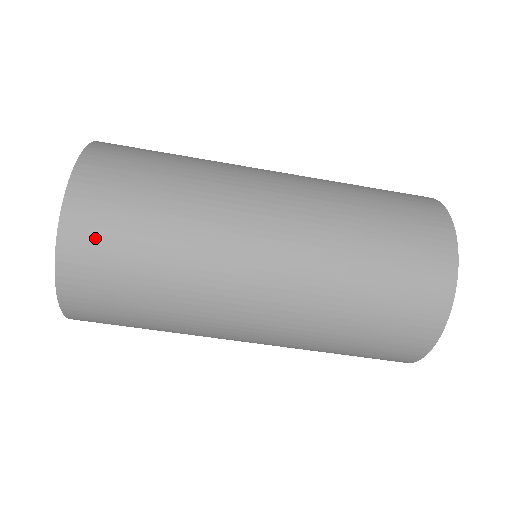
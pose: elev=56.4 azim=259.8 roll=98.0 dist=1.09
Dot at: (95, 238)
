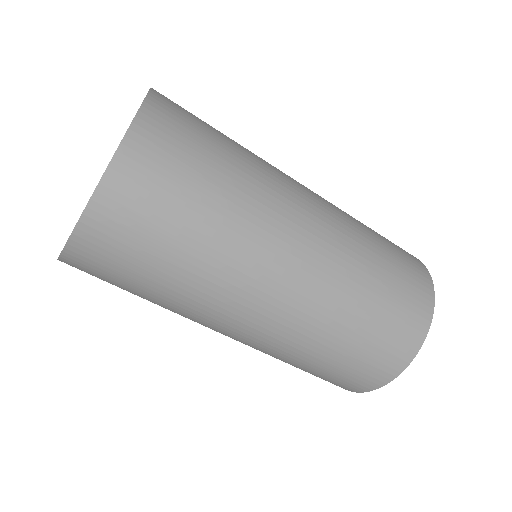
Dot at: (100, 262)
